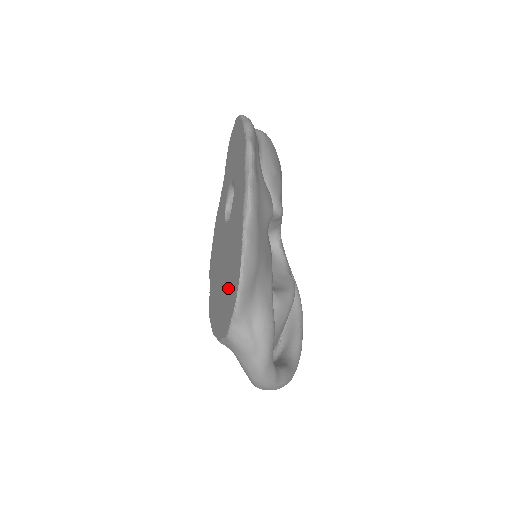
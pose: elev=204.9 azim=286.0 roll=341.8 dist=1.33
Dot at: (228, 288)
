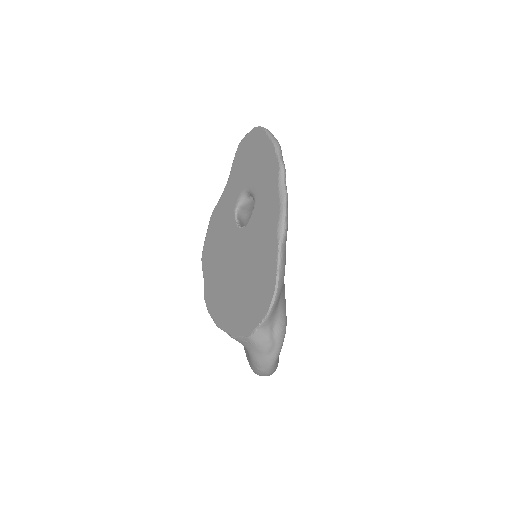
Dot at: (250, 294)
